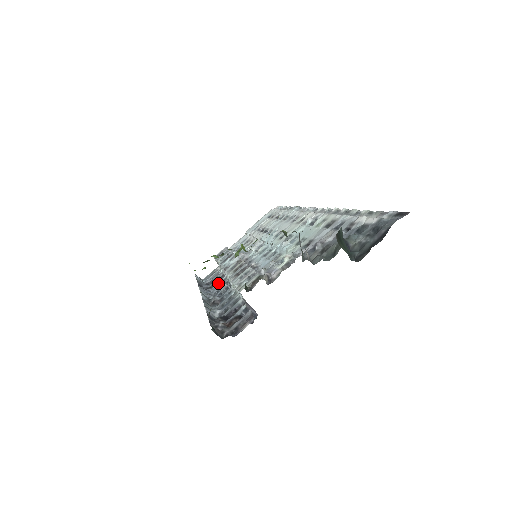
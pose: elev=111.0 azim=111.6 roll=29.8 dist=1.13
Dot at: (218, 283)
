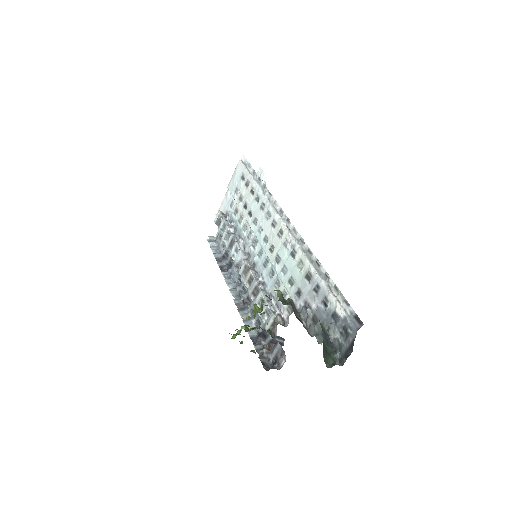
Dot at: (234, 266)
